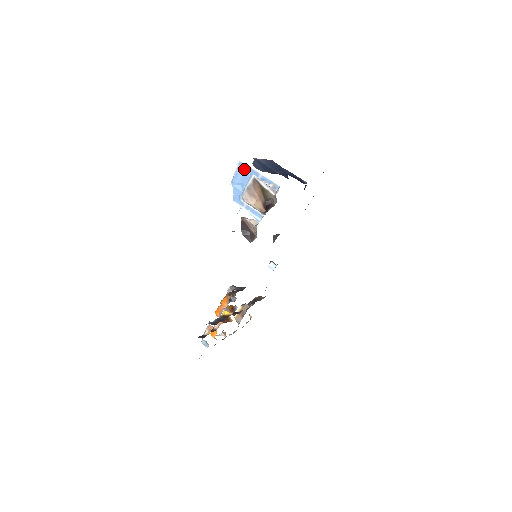
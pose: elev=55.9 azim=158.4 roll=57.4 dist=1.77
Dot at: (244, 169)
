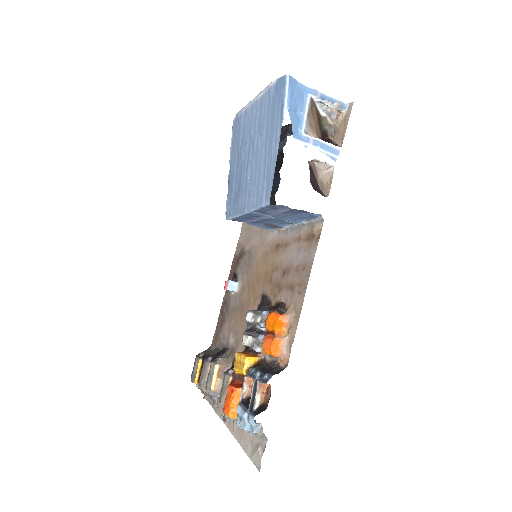
Dot at: (295, 87)
